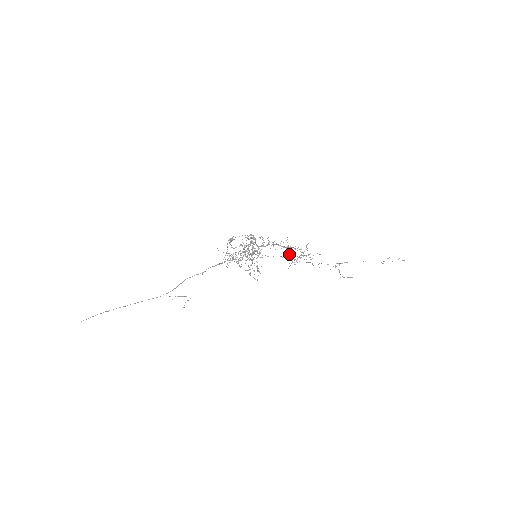
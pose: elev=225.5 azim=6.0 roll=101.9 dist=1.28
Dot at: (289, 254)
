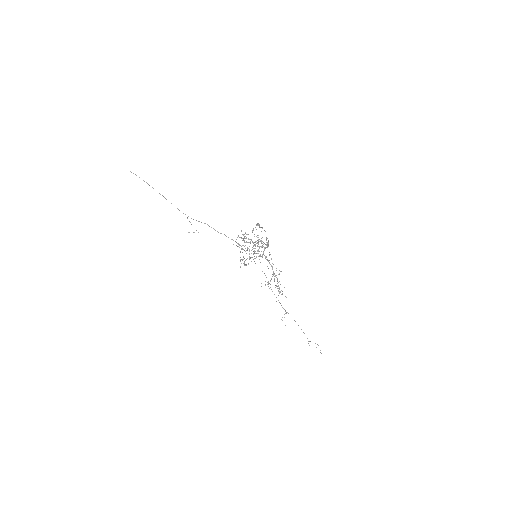
Dot at: occluded
